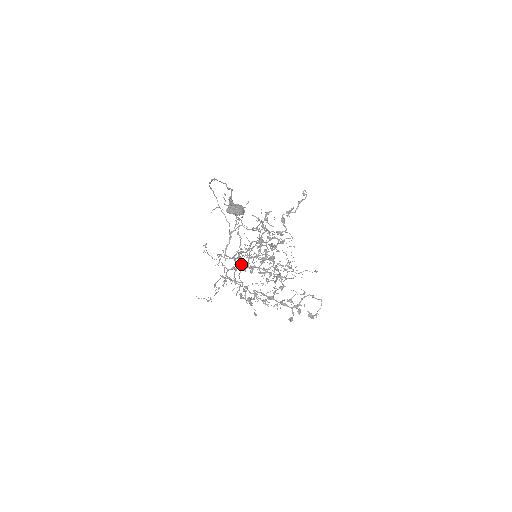
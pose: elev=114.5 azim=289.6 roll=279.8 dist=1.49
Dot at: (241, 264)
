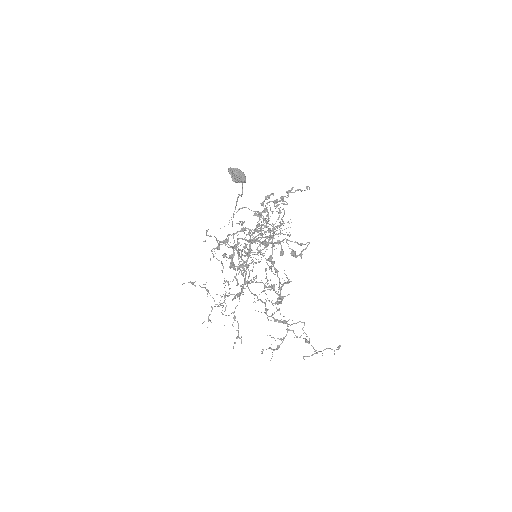
Dot at: (237, 250)
